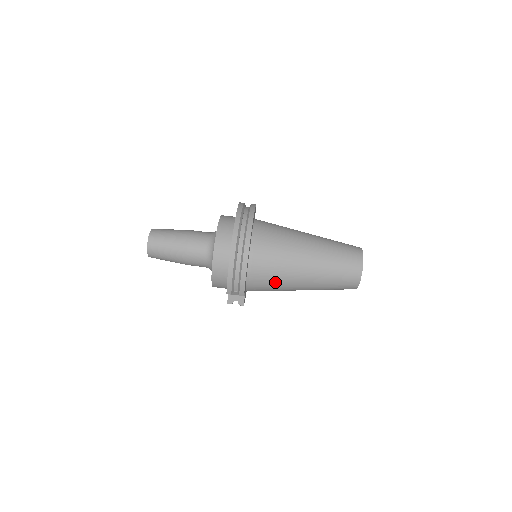
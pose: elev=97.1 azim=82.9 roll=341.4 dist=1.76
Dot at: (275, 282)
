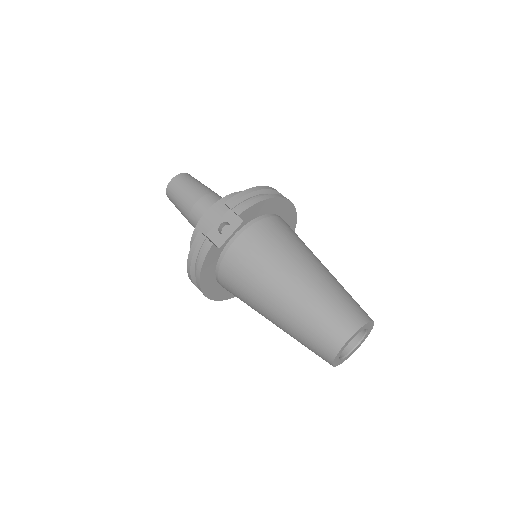
Dot at: (271, 249)
